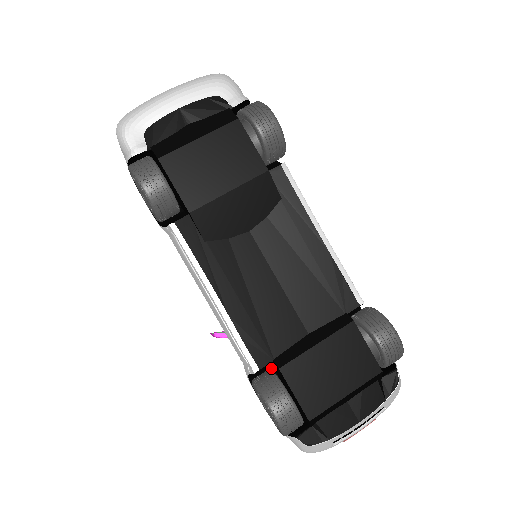
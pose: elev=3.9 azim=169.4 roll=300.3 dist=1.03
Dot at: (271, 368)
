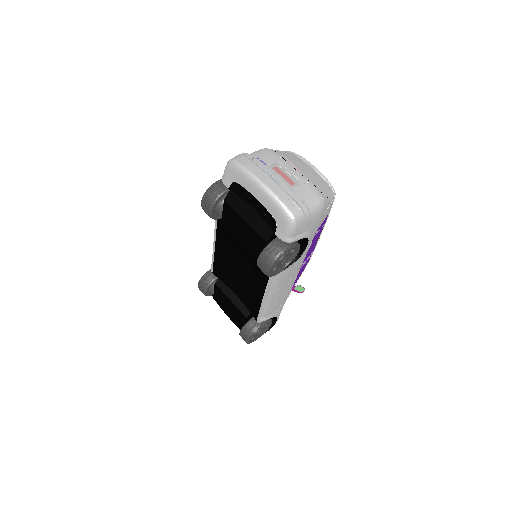
Dot at: occluded
